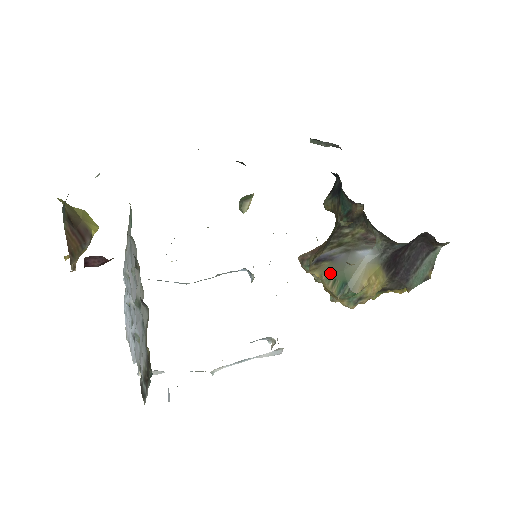
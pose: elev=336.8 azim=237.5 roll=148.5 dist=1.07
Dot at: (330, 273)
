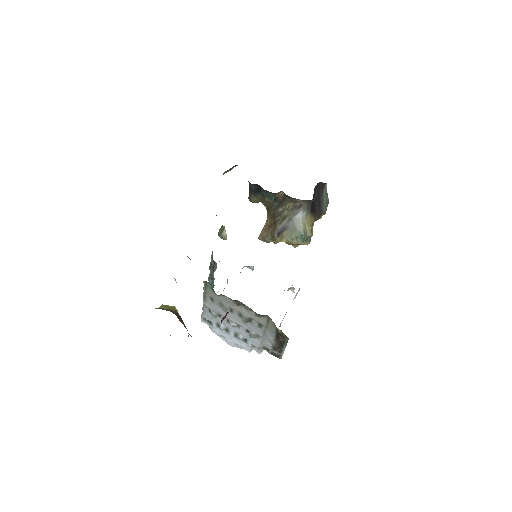
Dot at: (291, 236)
